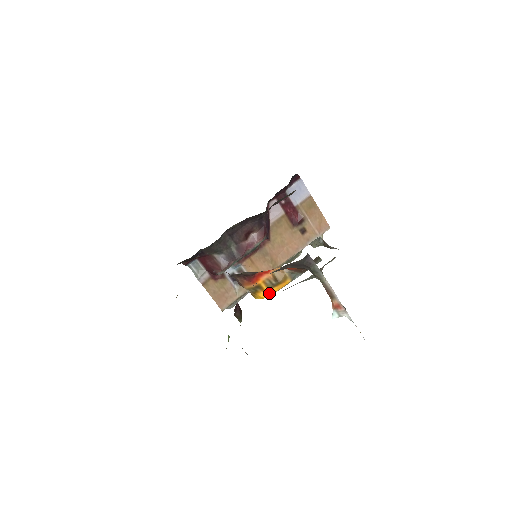
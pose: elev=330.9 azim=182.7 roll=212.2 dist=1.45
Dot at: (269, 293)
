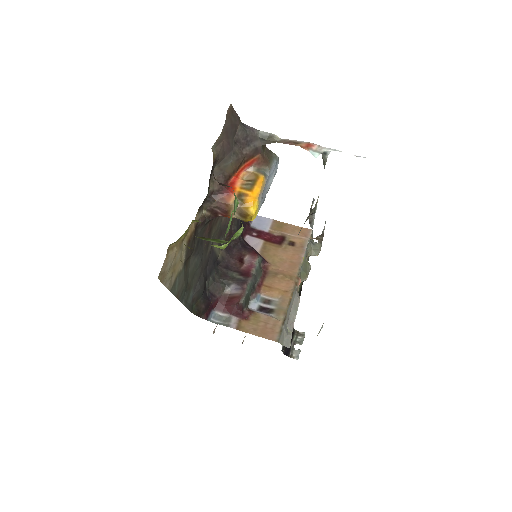
Dot at: (255, 195)
